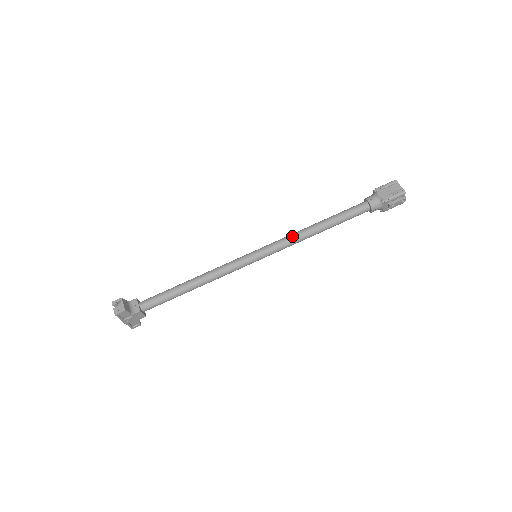
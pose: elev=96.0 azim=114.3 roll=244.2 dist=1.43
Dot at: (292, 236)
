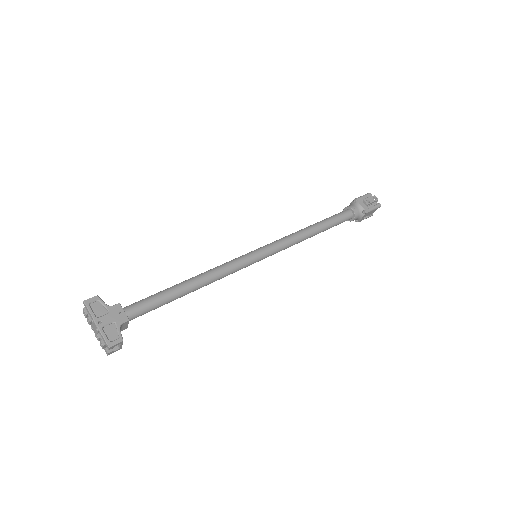
Dot at: occluded
